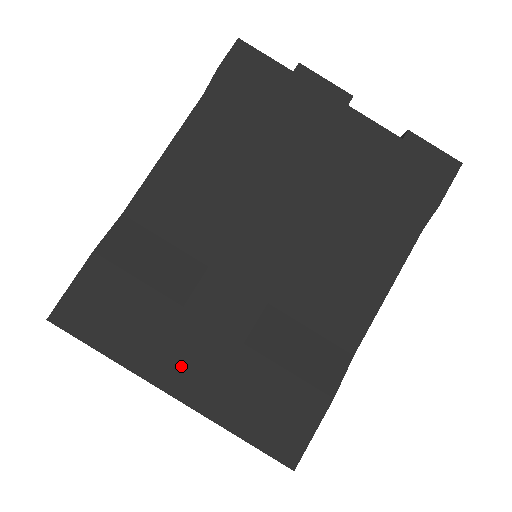
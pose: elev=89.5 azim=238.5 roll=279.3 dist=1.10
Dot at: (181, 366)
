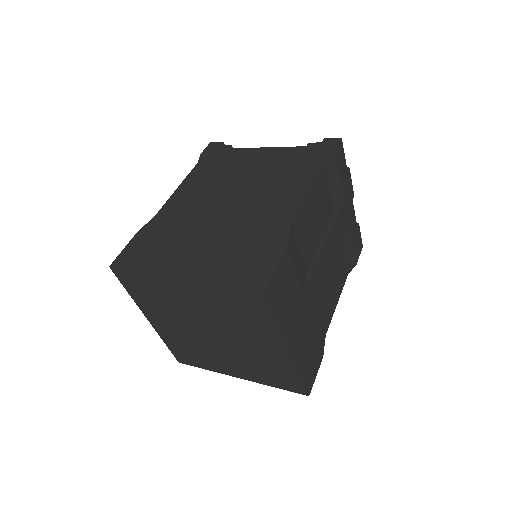
Dot at: (296, 332)
